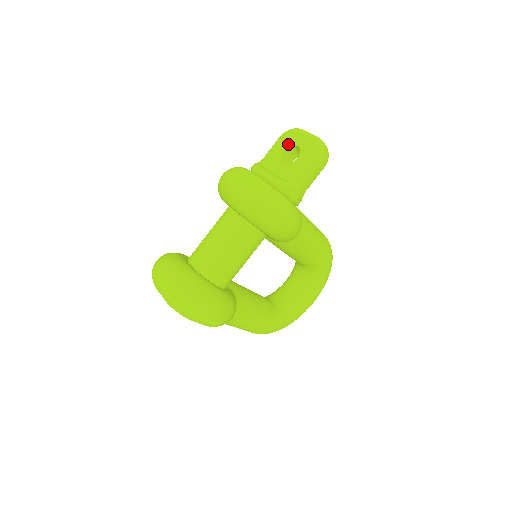
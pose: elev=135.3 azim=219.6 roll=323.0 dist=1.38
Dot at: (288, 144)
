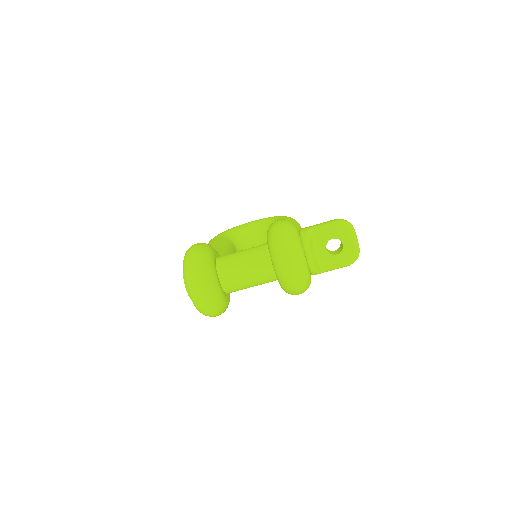
Dot at: (338, 237)
